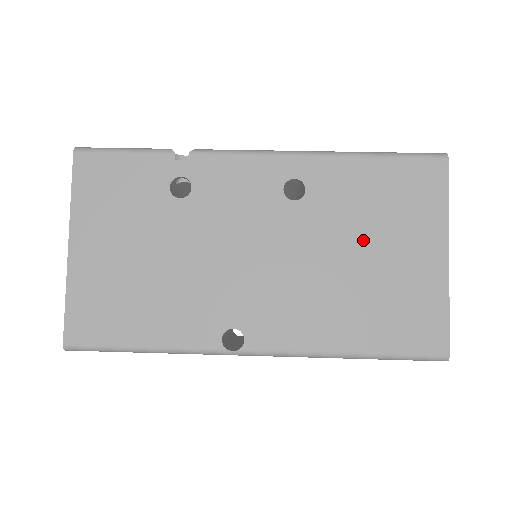
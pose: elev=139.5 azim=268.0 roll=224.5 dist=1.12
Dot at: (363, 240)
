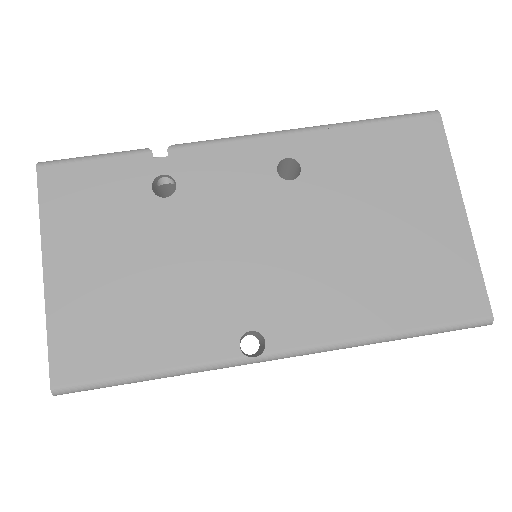
Dot at: (373, 209)
